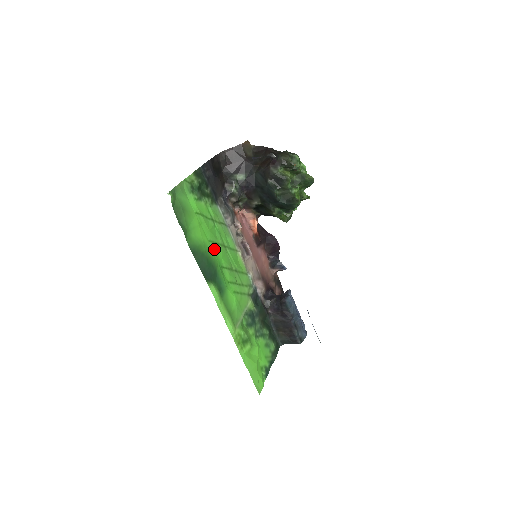
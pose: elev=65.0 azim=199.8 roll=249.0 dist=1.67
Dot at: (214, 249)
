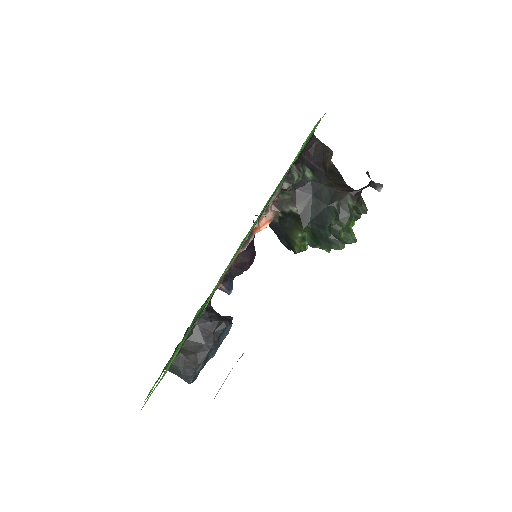
Dot at: occluded
